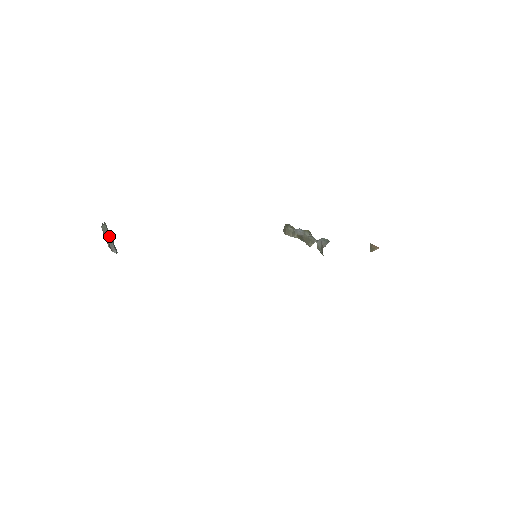
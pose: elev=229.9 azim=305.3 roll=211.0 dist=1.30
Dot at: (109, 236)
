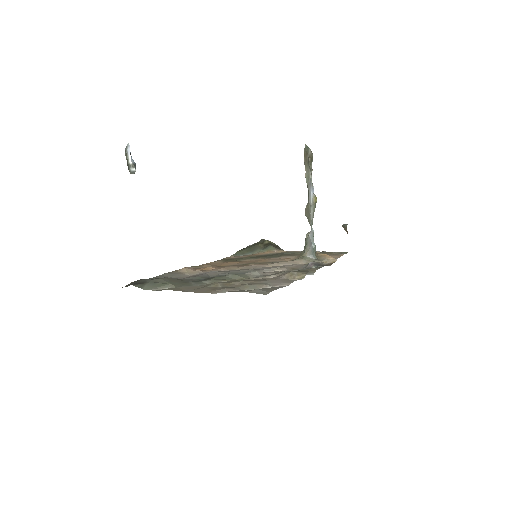
Dot at: occluded
